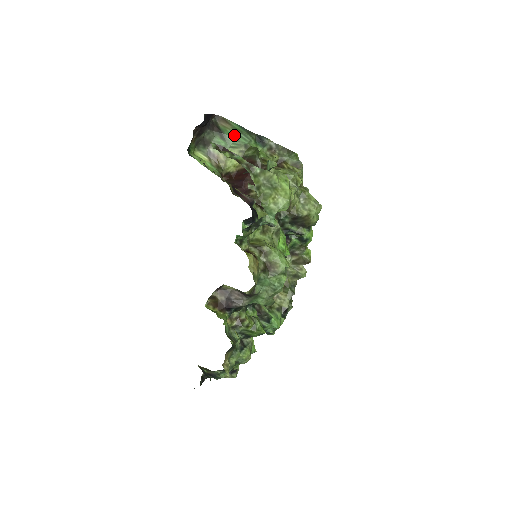
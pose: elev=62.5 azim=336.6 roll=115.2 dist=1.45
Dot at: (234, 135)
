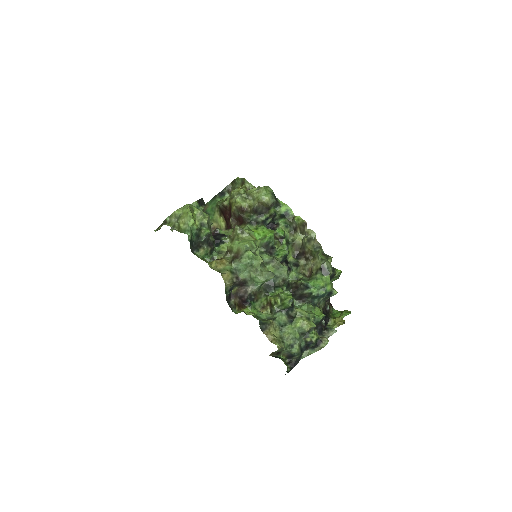
Dot at: (211, 207)
